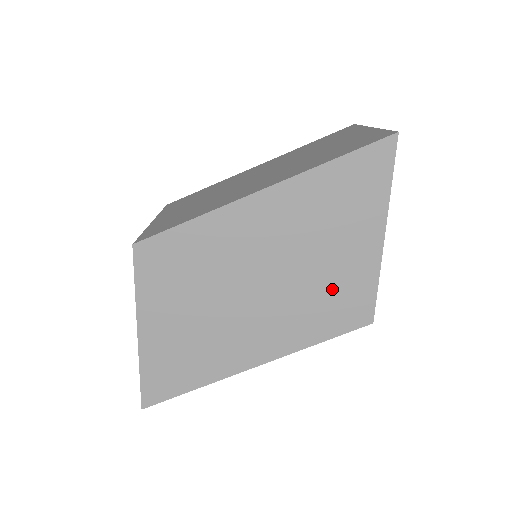
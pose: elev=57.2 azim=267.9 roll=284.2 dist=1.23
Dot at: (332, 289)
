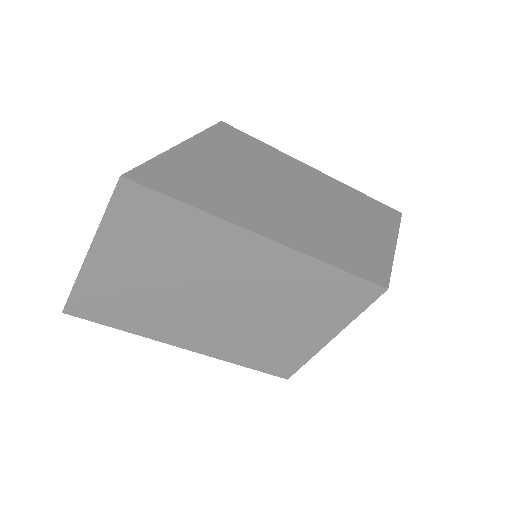
Dot at: (357, 244)
